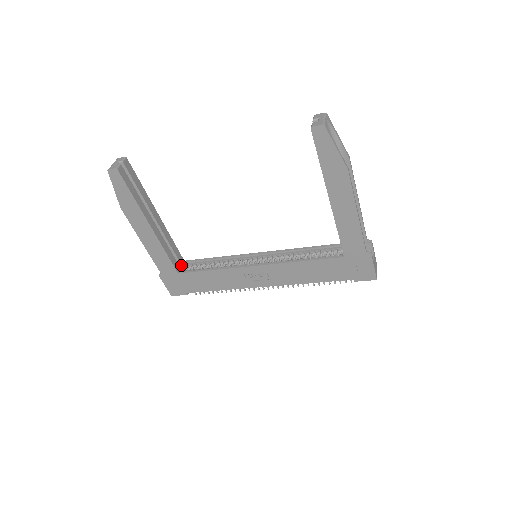
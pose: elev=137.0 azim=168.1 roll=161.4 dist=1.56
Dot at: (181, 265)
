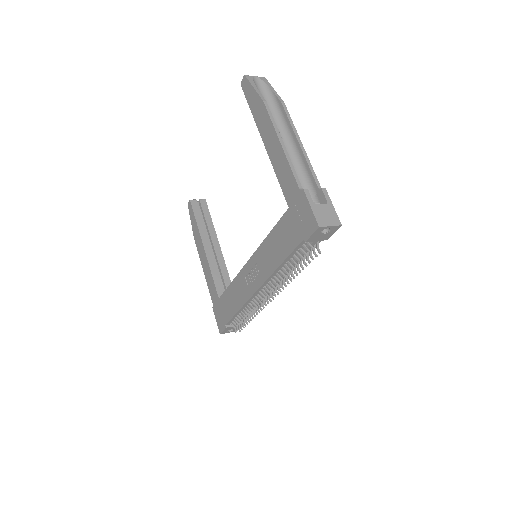
Dot at: occluded
